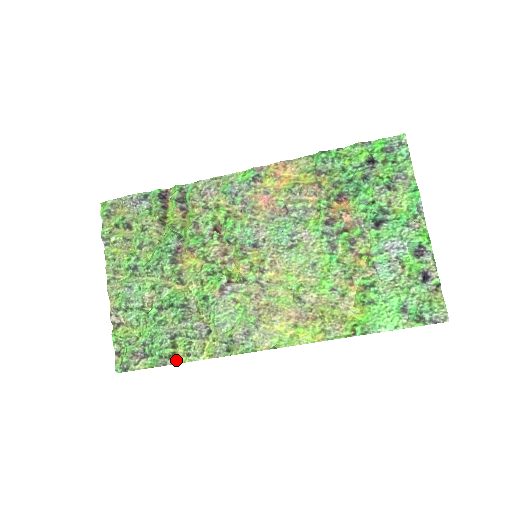
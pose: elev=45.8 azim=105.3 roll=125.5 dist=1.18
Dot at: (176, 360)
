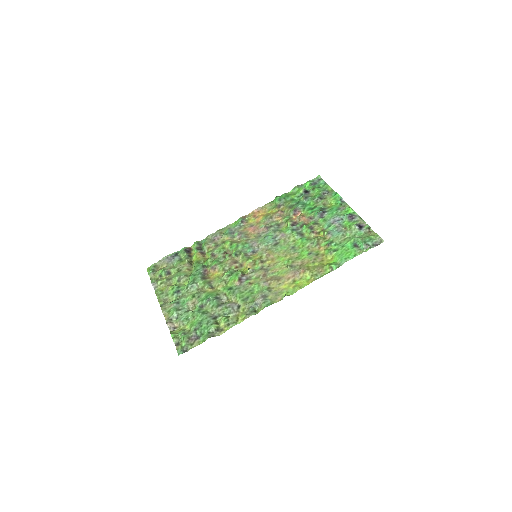
Dot at: (220, 332)
